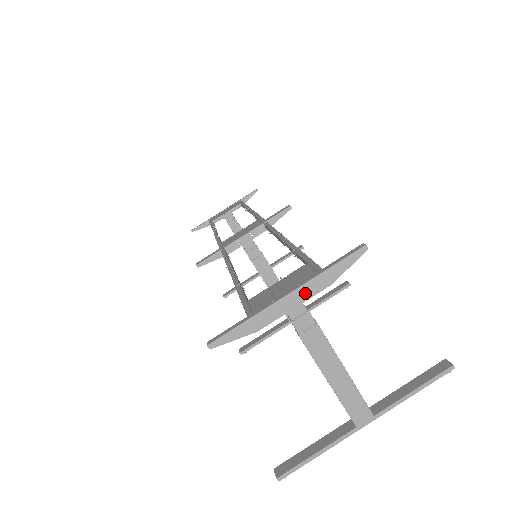
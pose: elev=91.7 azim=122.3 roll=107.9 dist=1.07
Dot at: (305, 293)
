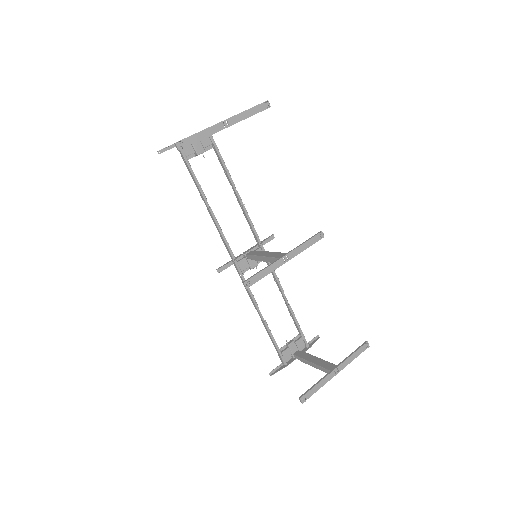
Dot at: occluded
